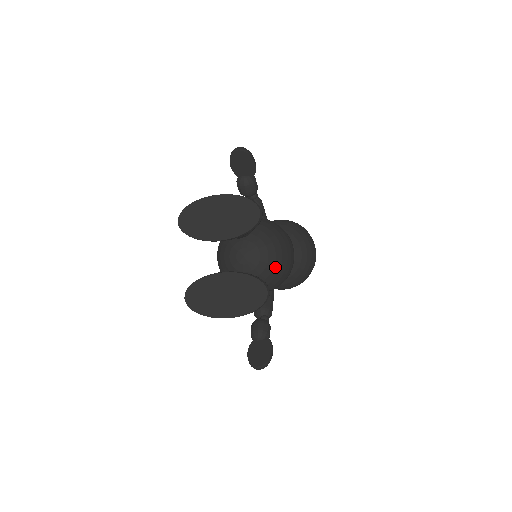
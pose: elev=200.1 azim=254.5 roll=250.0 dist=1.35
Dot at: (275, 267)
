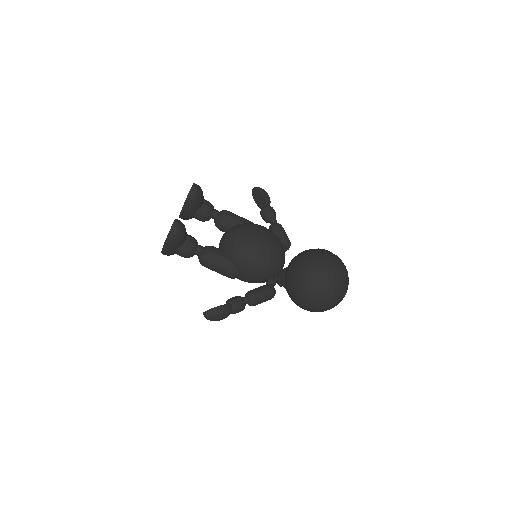
Dot at: (234, 242)
